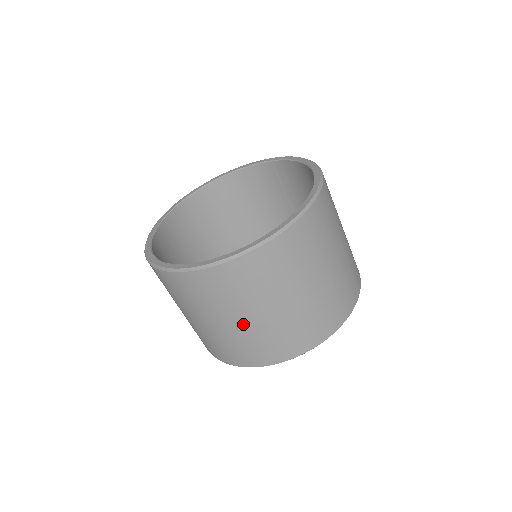
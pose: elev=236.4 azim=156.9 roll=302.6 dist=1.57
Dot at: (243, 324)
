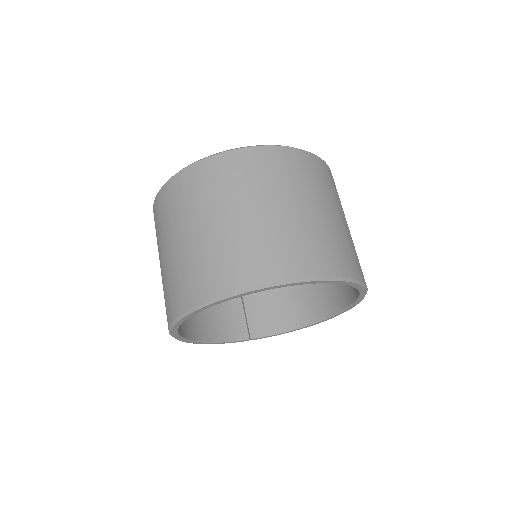
Dot at: (324, 215)
